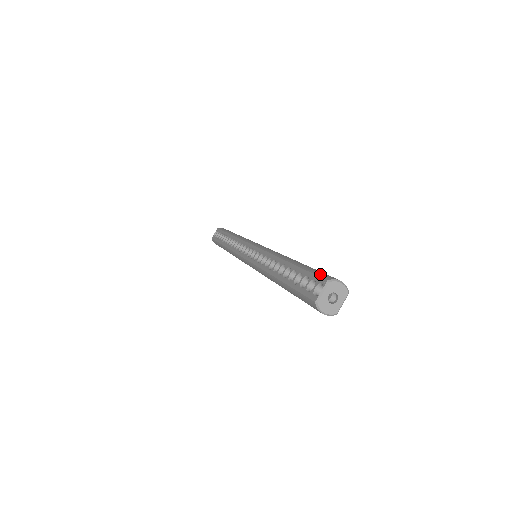
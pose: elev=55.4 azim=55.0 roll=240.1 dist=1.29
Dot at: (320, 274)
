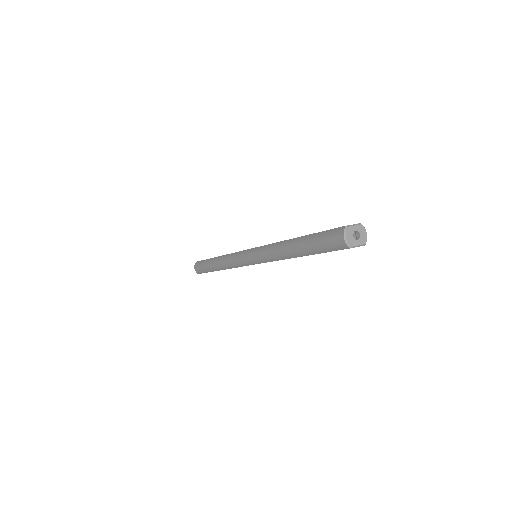
Dot at: occluded
